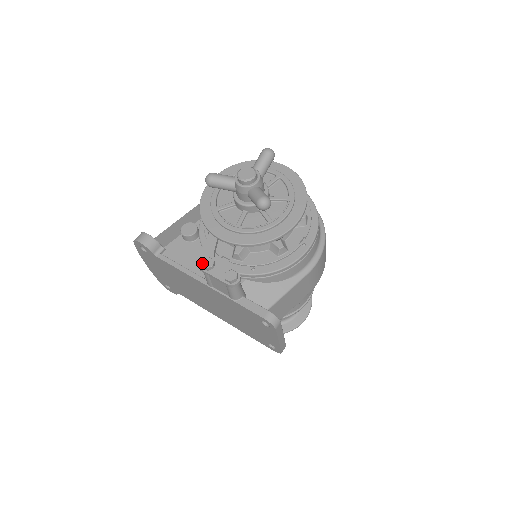
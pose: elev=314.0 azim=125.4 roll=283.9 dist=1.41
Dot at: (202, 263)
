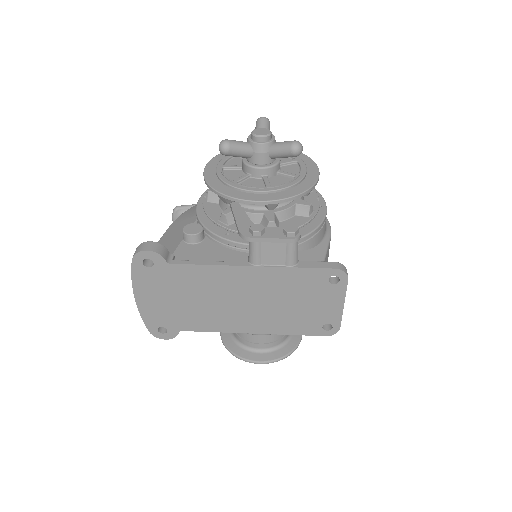
Dot at: (251, 229)
